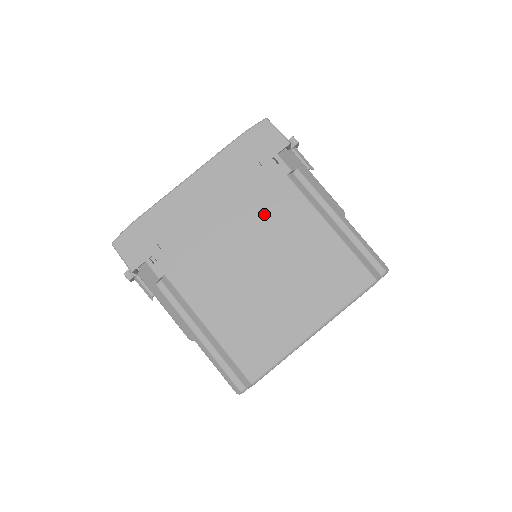
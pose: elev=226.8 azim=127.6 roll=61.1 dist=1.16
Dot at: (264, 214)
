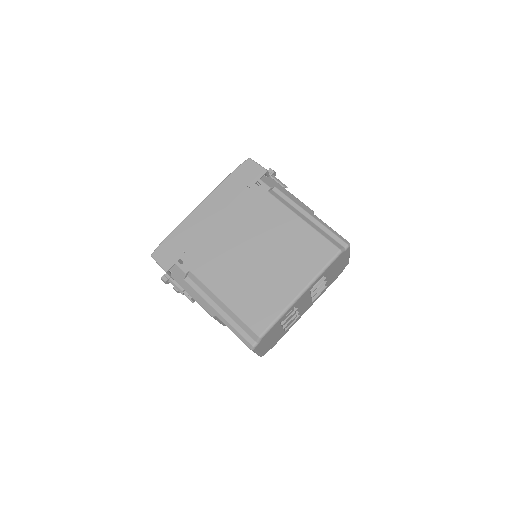
Dot at: (255, 219)
